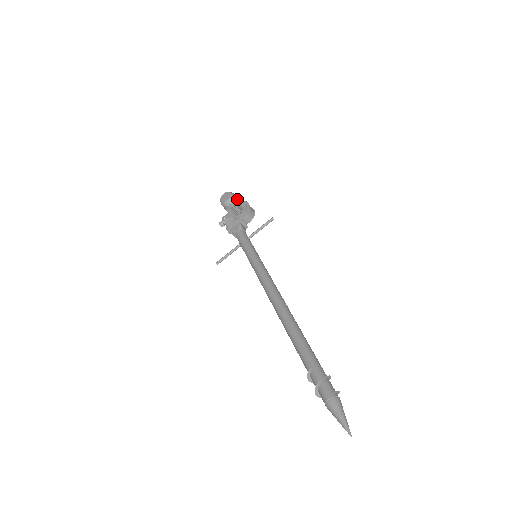
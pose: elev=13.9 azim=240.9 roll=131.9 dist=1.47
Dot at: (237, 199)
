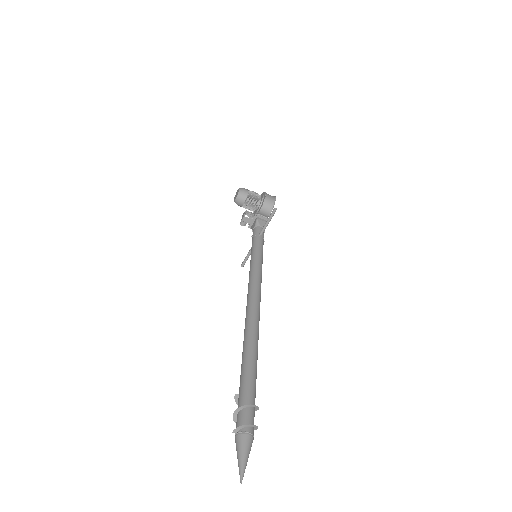
Dot at: (248, 194)
